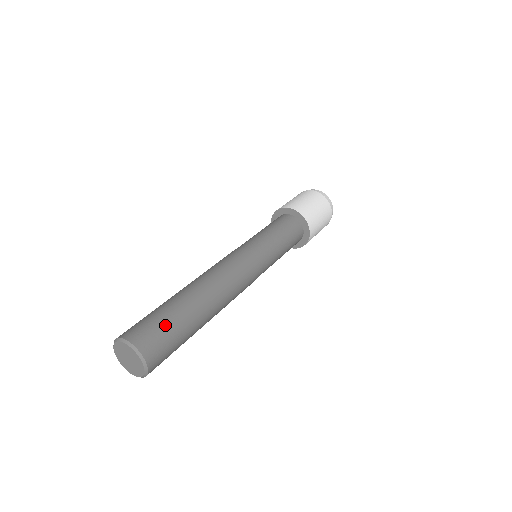
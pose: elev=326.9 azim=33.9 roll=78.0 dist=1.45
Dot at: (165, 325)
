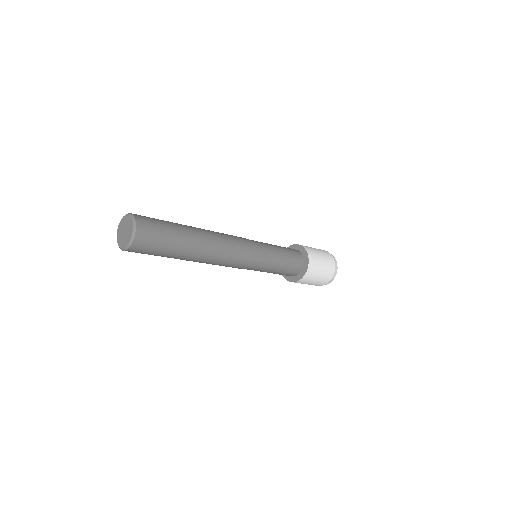
Dot at: (159, 220)
